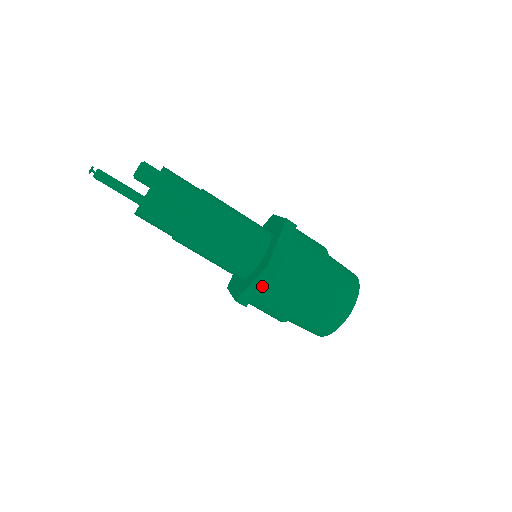
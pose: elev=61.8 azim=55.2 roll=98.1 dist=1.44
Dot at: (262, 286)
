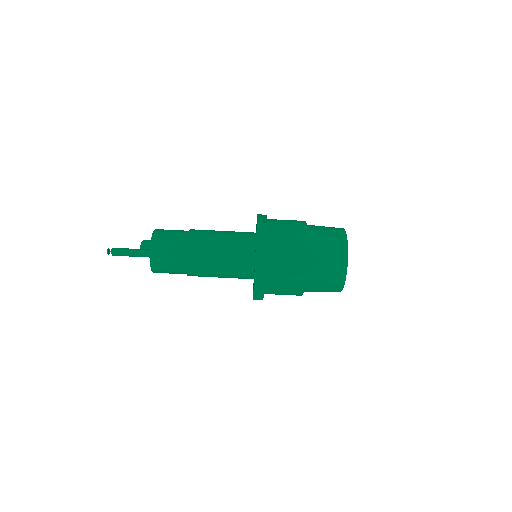
Dot at: (265, 242)
